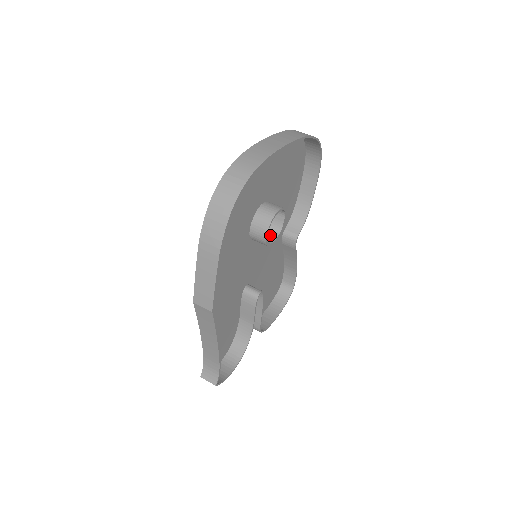
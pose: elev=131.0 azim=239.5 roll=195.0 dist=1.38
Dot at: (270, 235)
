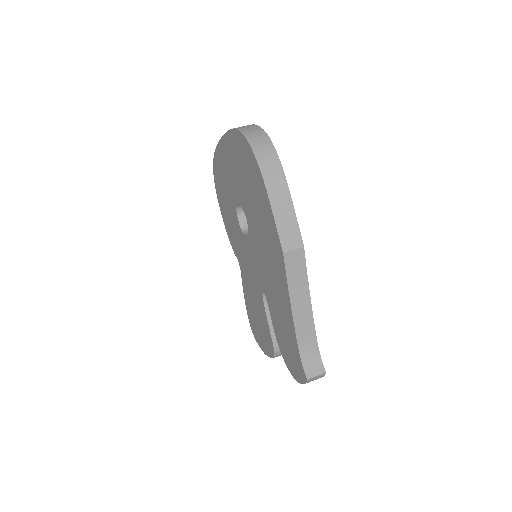
Dot at: occluded
